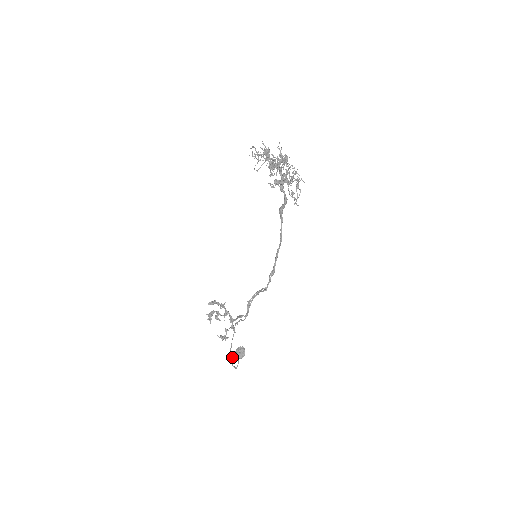
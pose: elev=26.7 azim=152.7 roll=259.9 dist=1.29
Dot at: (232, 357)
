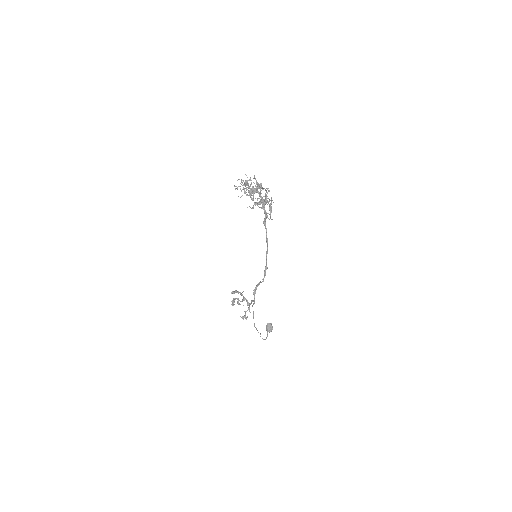
Dot at: occluded
